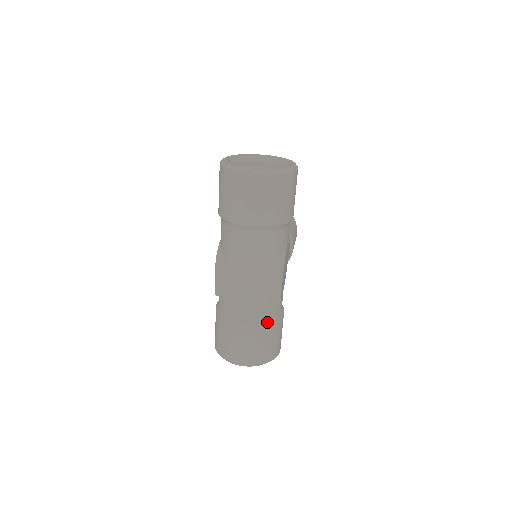
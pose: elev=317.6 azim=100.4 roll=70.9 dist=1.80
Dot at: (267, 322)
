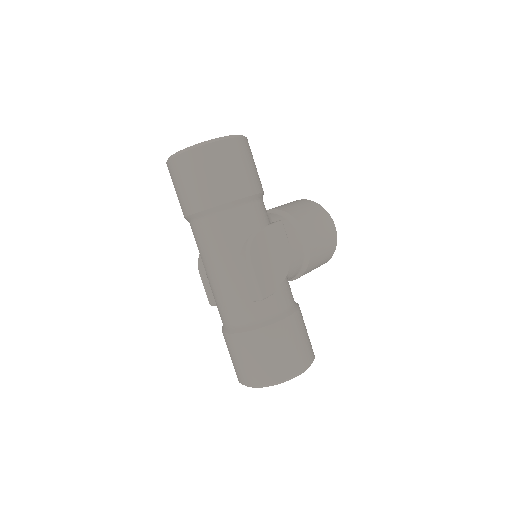
Dot at: (257, 326)
